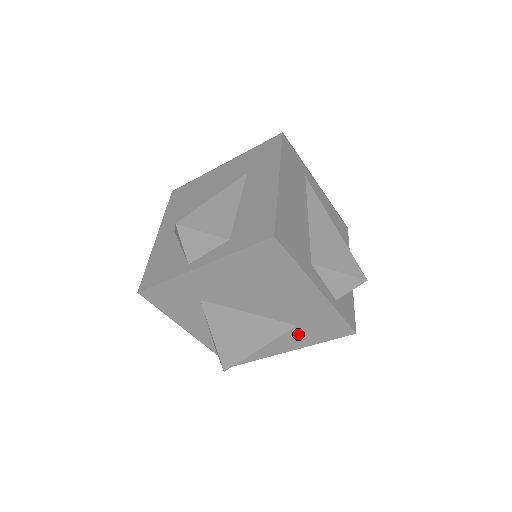
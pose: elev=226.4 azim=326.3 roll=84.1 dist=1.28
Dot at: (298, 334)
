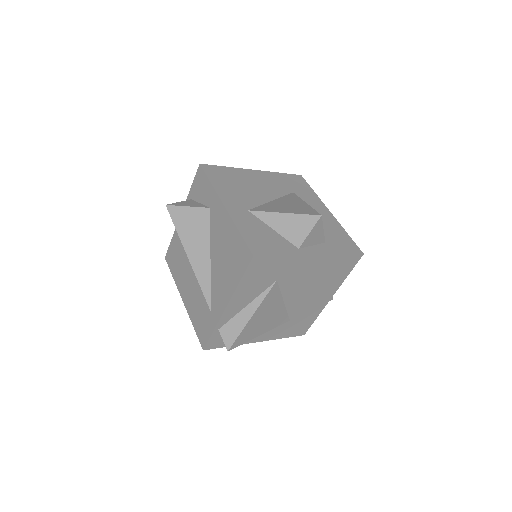
Dot at: (281, 328)
